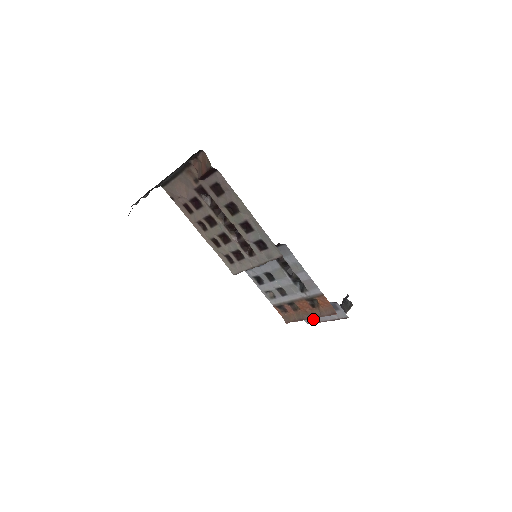
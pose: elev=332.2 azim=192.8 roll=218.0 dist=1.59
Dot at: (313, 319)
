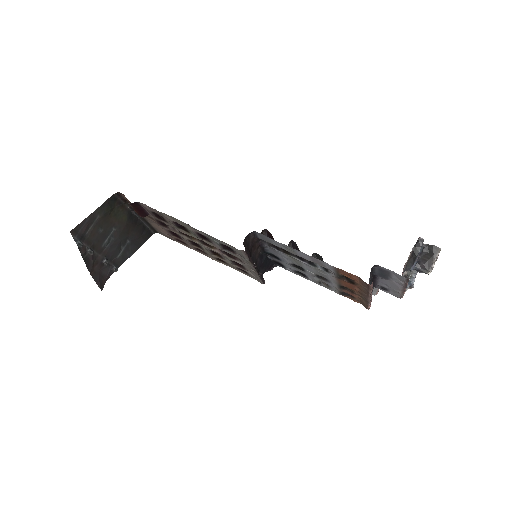
Dot at: (395, 292)
